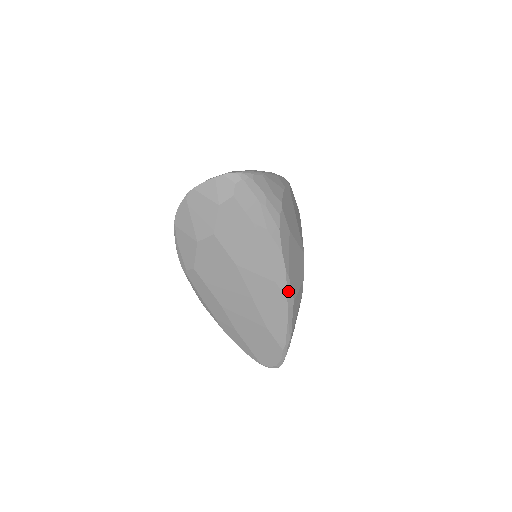
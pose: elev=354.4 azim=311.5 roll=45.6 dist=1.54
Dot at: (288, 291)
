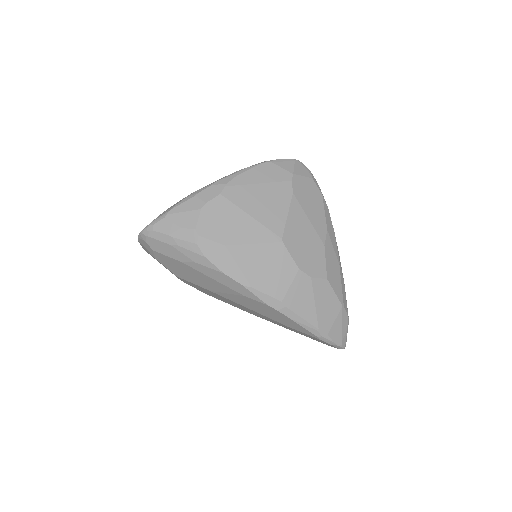
Dot at: (263, 298)
